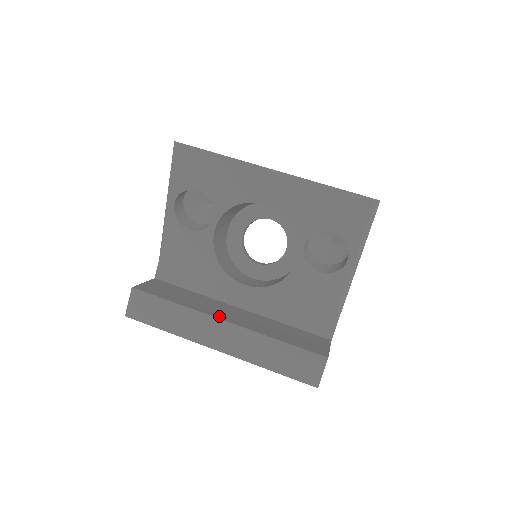
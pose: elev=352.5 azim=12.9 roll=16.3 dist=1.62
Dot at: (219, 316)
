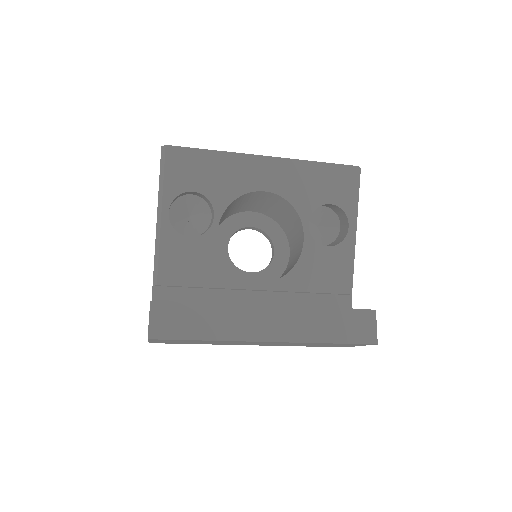
Dot at: occluded
